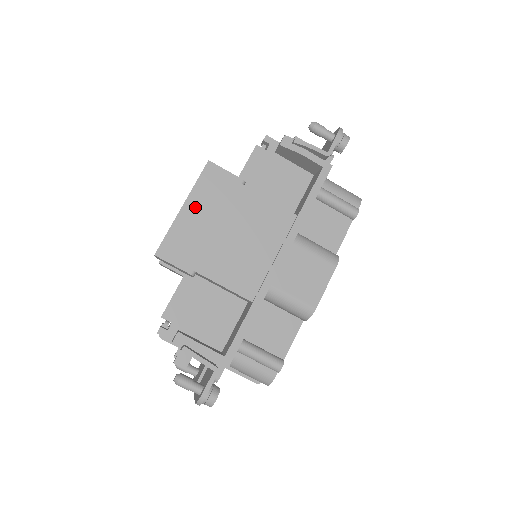
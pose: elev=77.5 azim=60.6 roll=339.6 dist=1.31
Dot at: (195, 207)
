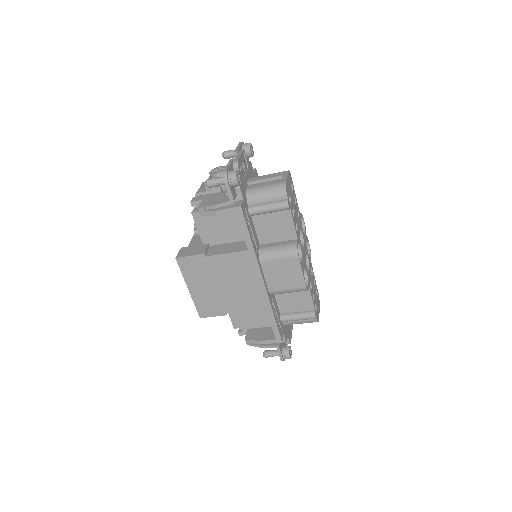
Dot at: (194, 285)
